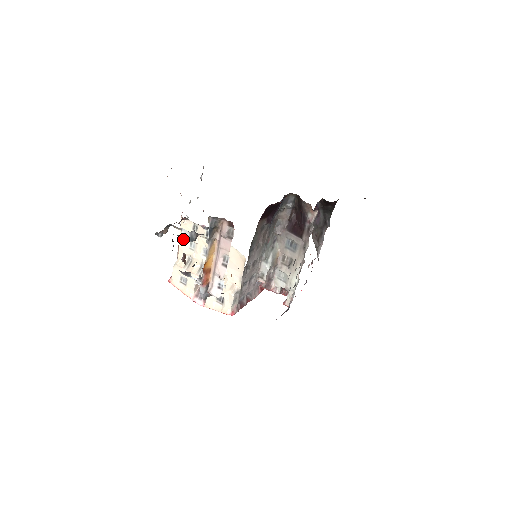
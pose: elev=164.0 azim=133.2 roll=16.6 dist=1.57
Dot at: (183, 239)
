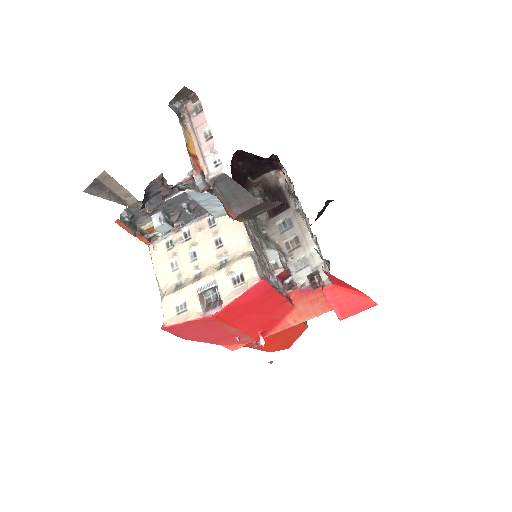
Dot at: (157, 226)
